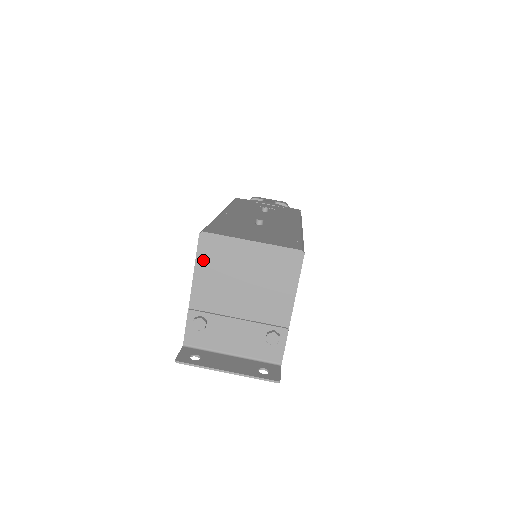
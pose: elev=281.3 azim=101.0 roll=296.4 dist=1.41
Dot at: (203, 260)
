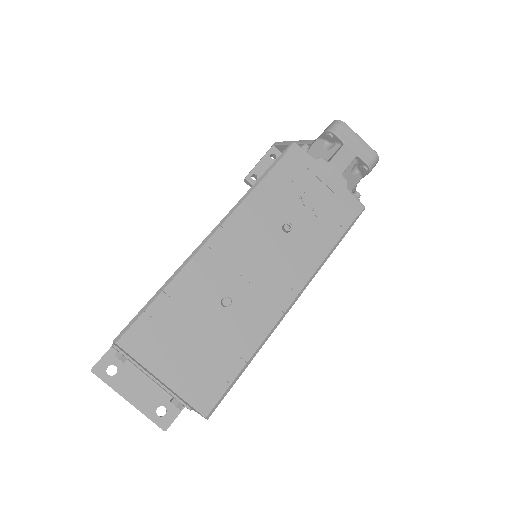
Dot at: (119, 347)
